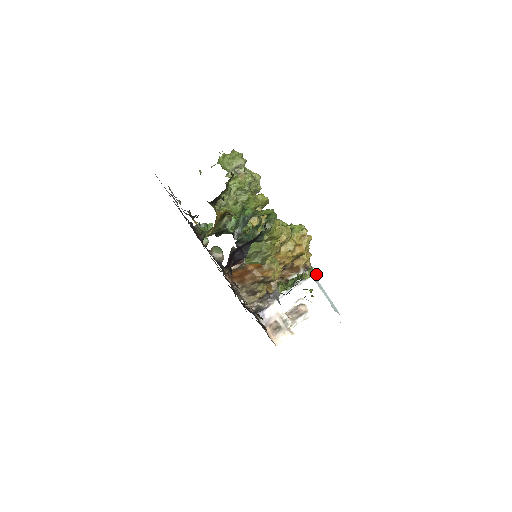
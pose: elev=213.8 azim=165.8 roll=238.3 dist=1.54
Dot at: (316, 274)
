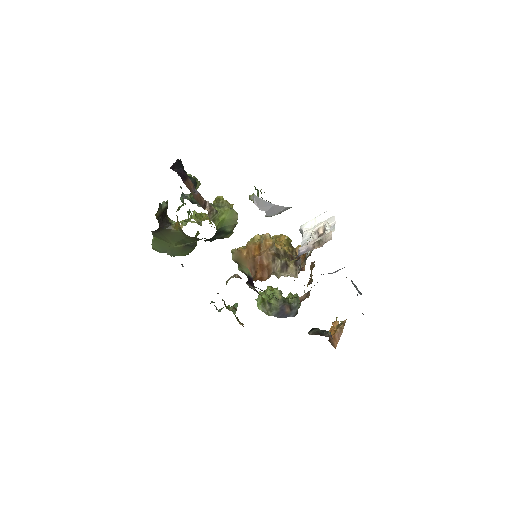
Dot at: occluded
